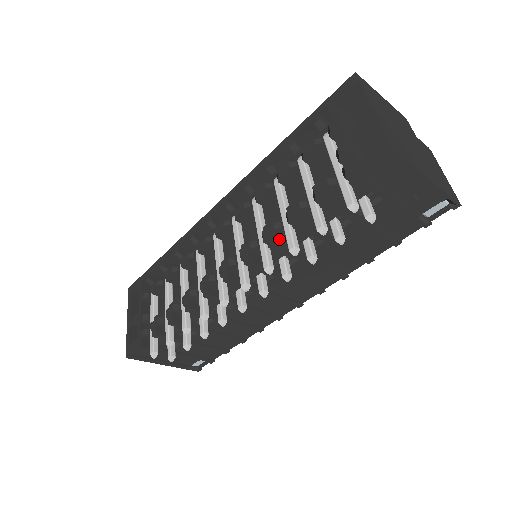
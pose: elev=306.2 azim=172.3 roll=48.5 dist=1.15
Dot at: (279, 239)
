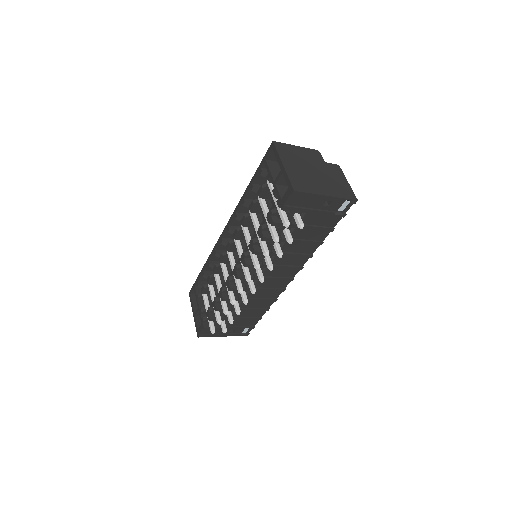
Dot at: (258, 248)
